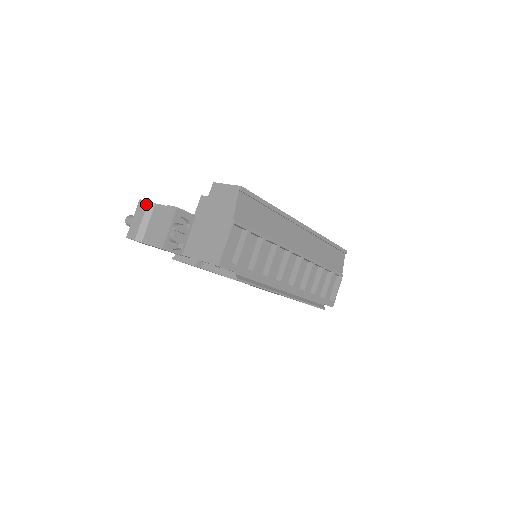
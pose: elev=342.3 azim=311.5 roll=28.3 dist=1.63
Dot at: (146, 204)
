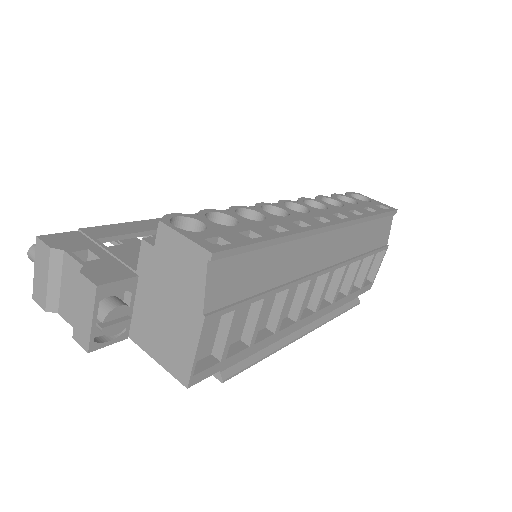
Dot at: (47, 252)
